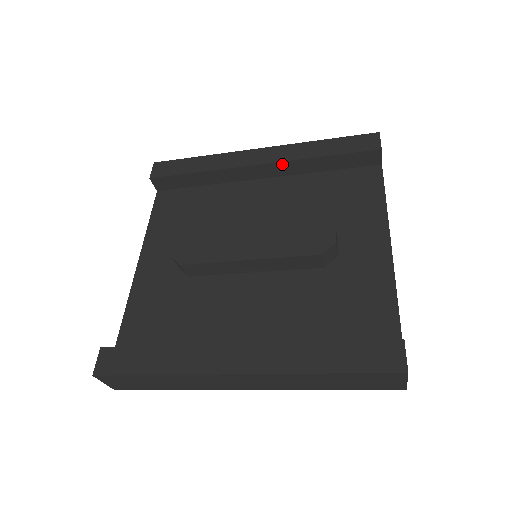
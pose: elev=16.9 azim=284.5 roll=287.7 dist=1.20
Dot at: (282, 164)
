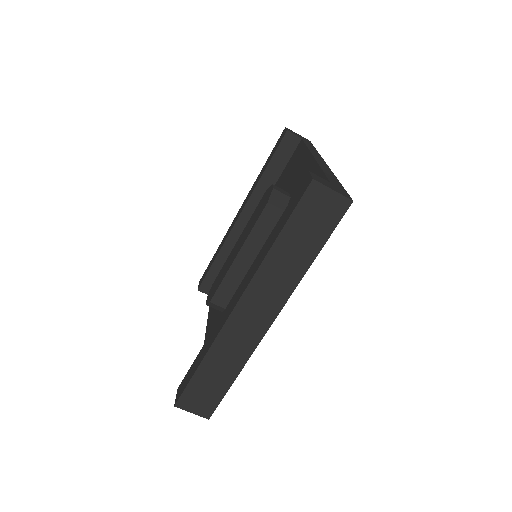
Dot at: (250, 201)
